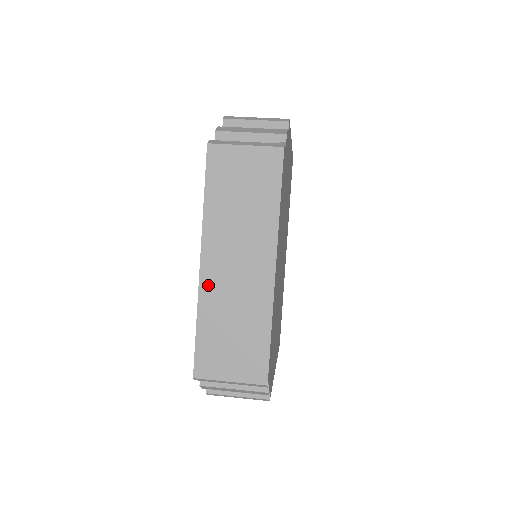
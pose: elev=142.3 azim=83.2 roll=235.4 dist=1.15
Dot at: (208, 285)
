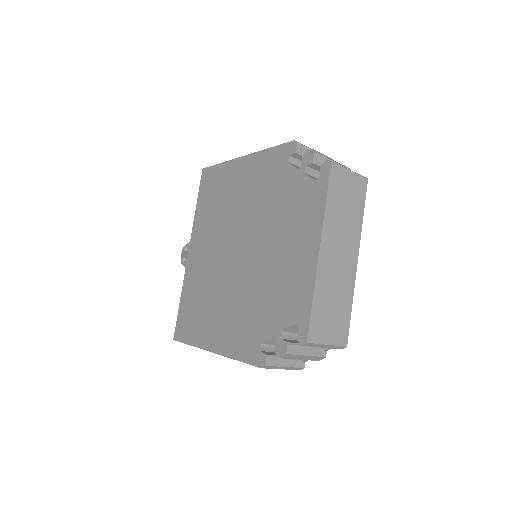
Dot at: (322, 268)
